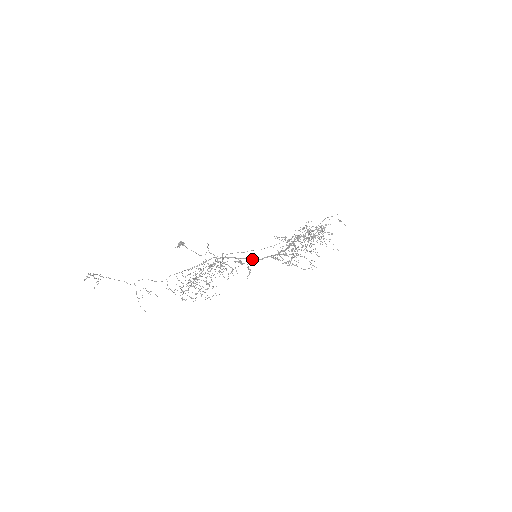
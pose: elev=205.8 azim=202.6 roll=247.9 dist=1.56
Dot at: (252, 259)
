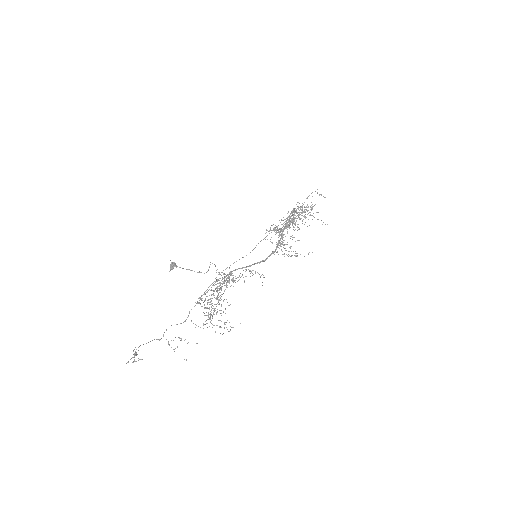
Dot at: occluded
